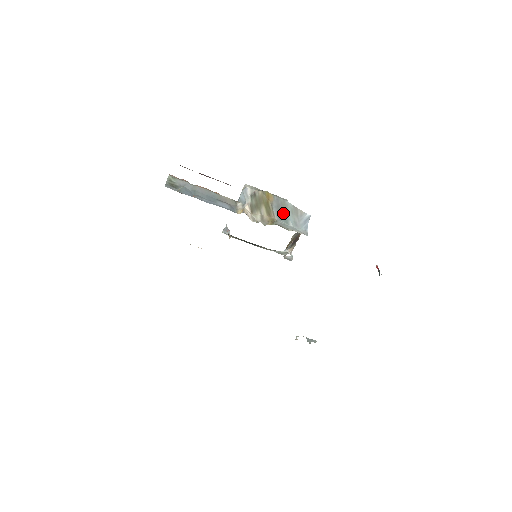
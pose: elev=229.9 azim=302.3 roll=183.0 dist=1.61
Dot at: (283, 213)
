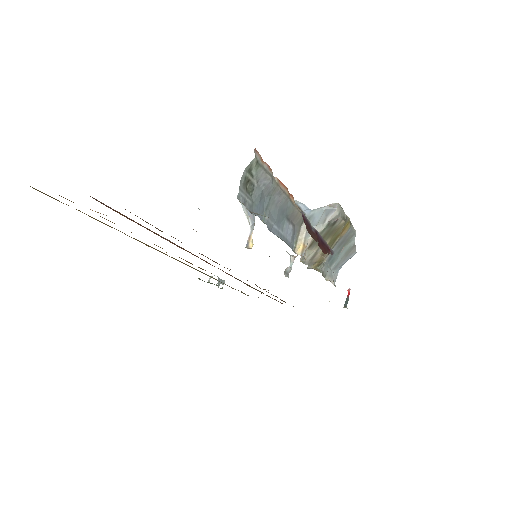
Dot at: (338, 252)
